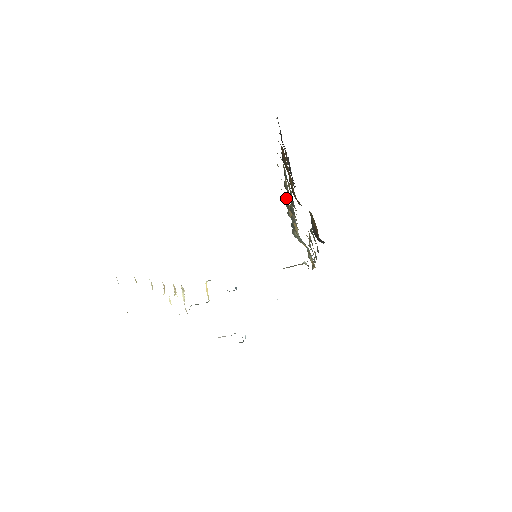
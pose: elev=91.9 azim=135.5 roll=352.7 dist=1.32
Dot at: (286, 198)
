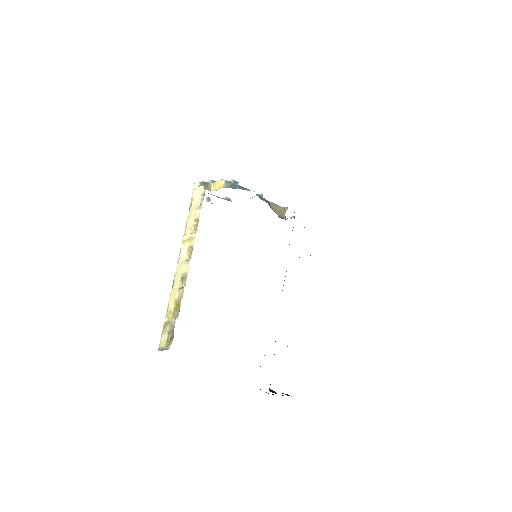
Dot at: occluded
